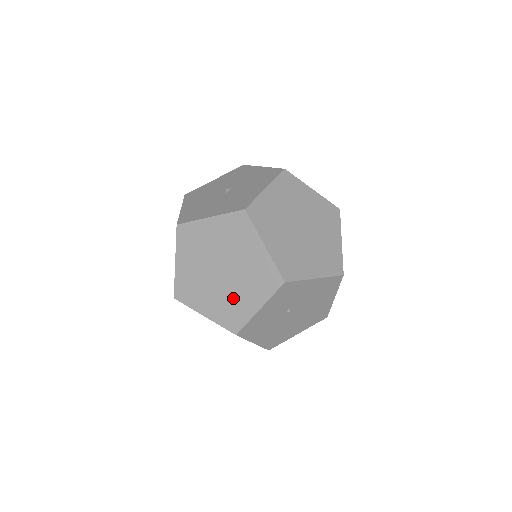
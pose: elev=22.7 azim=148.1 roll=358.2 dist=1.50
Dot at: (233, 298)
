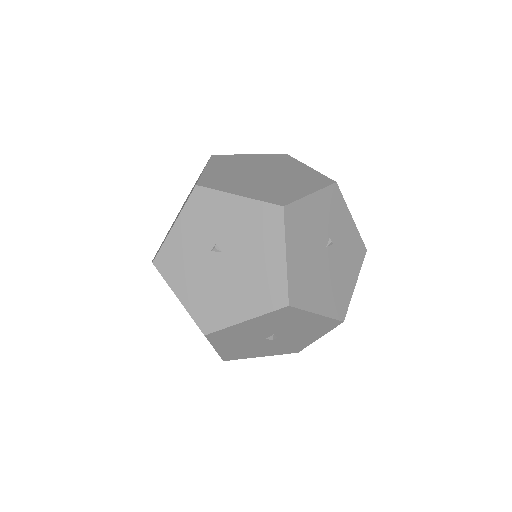
Dot at: occluded
